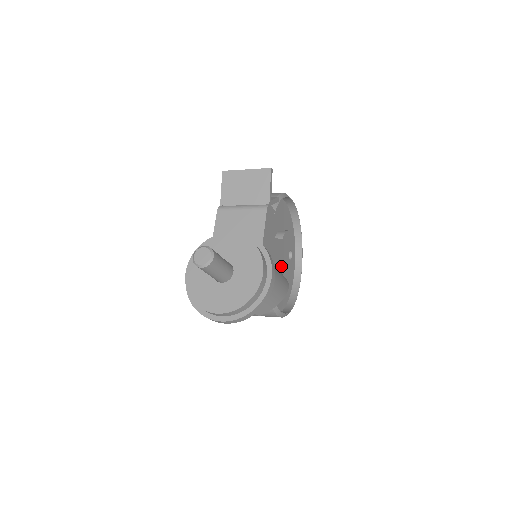
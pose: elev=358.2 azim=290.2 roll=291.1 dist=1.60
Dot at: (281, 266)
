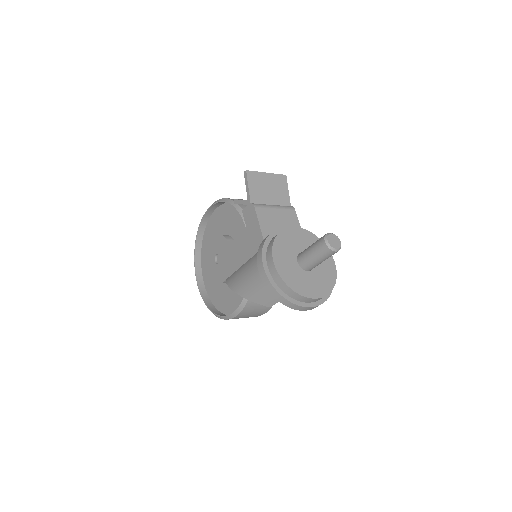
Dot at: occluded
